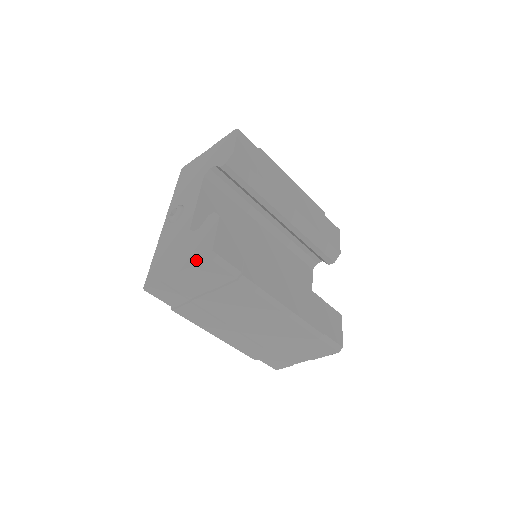
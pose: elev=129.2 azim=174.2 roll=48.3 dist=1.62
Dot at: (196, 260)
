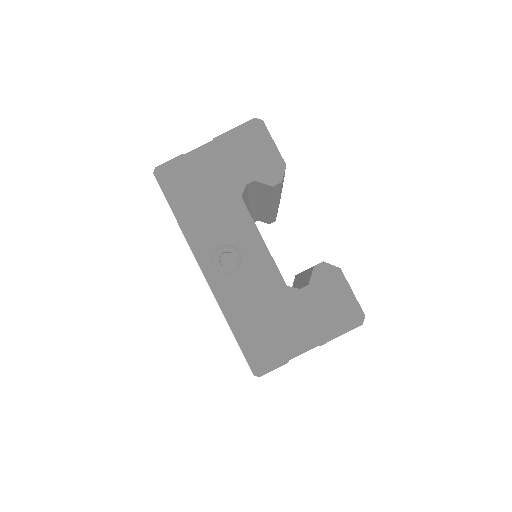
Dot at: (344, 329)
